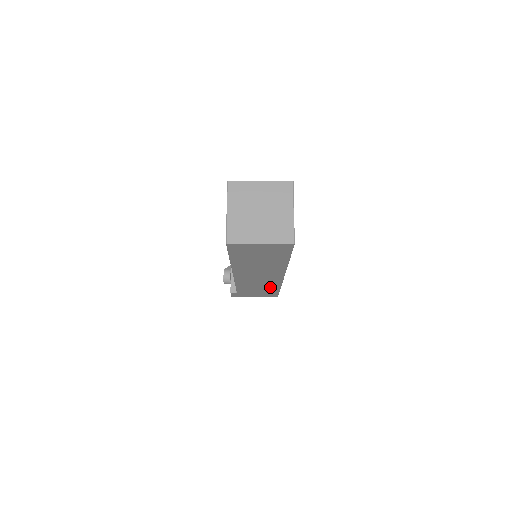
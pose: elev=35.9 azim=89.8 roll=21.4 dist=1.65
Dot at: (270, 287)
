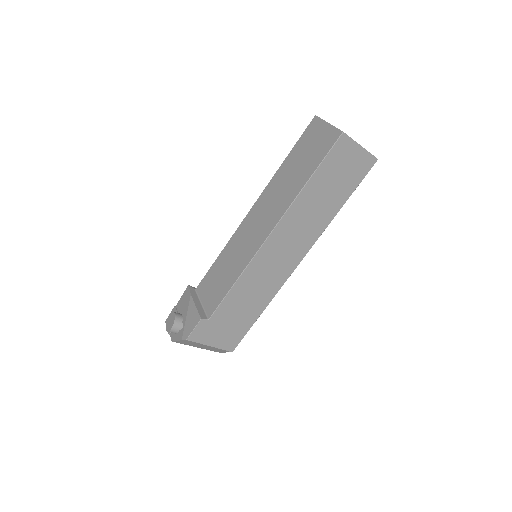
Dot at: (259, 301)
